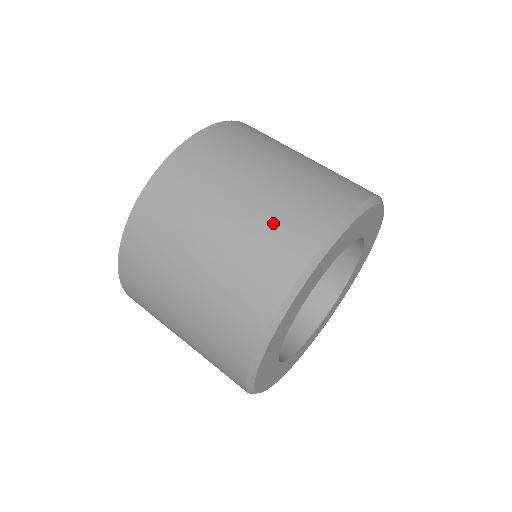
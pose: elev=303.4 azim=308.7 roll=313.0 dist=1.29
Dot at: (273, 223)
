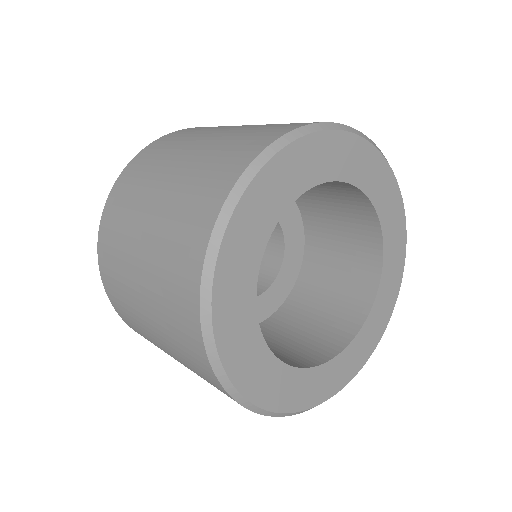
Dot at: occluded
